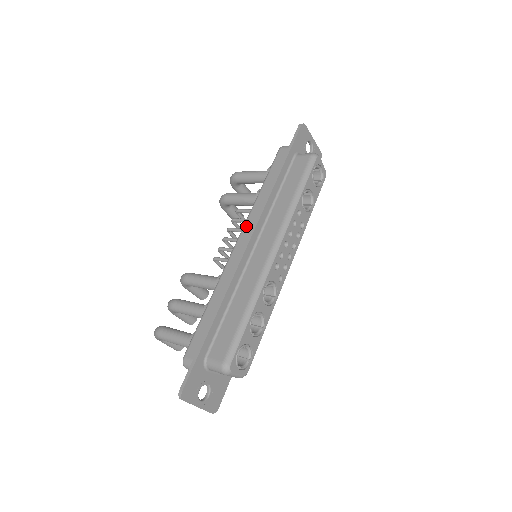
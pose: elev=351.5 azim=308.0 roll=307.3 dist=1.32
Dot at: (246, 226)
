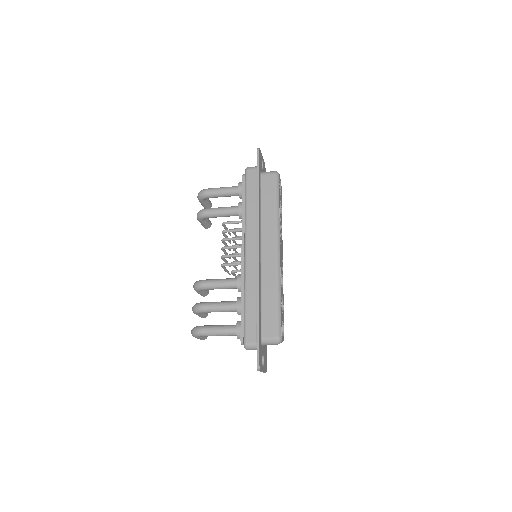
Dot at: (248, 237)
